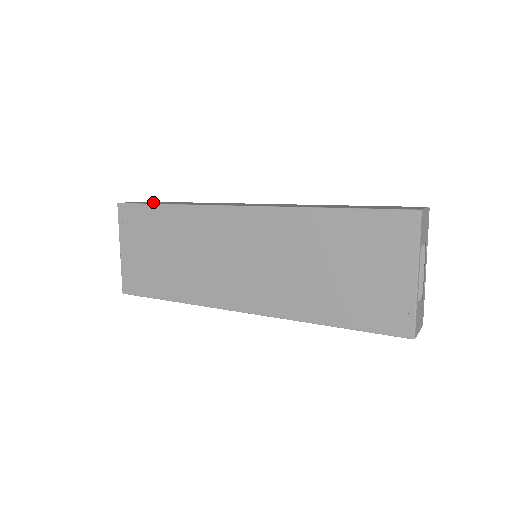
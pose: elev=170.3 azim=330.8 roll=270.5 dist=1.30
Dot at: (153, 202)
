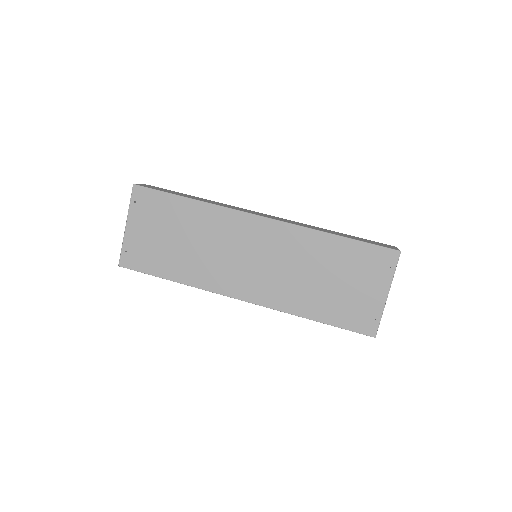
Dot at: (165, 190)
